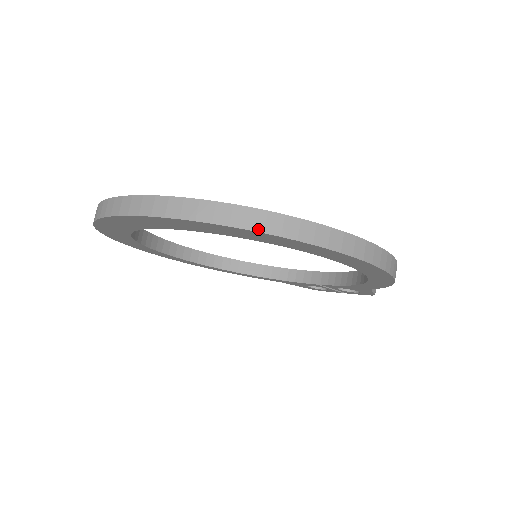
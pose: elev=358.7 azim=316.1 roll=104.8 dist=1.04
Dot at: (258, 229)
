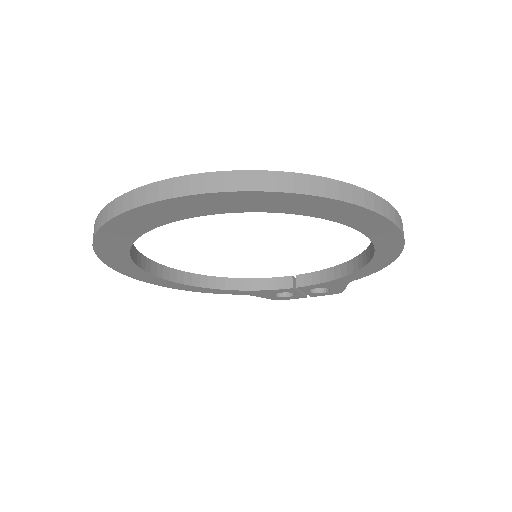
Dot at: (335, 197)
